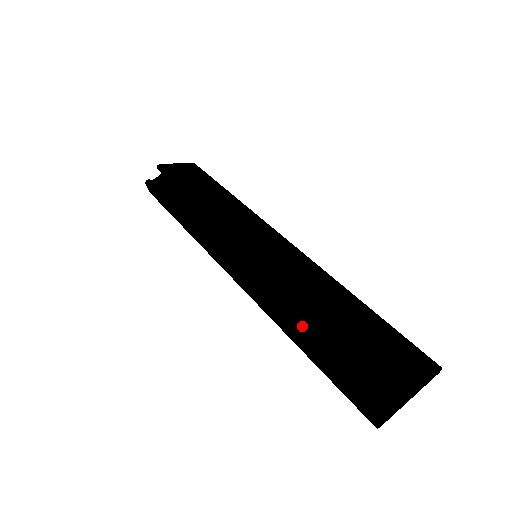
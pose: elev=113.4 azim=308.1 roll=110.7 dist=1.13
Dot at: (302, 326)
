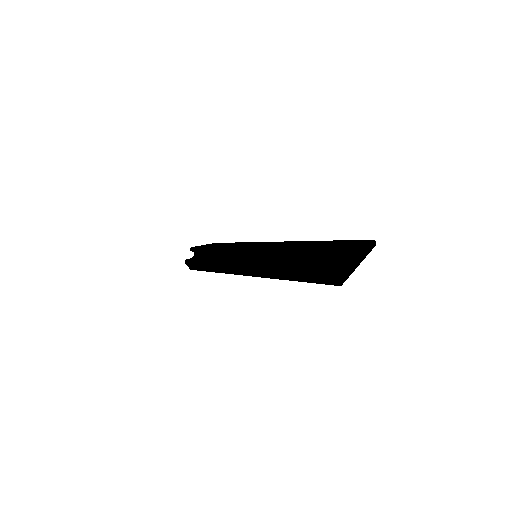
Dot at: (284, 264)
